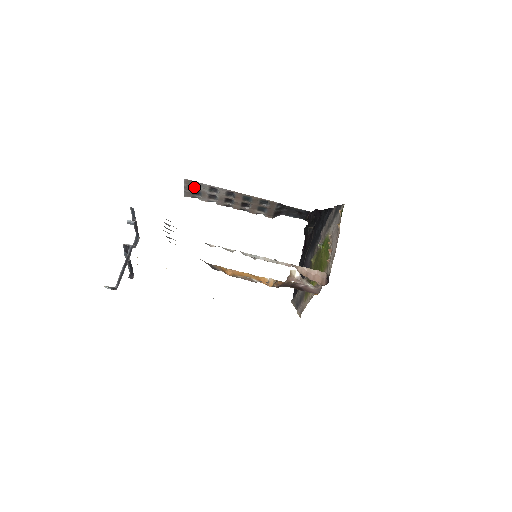
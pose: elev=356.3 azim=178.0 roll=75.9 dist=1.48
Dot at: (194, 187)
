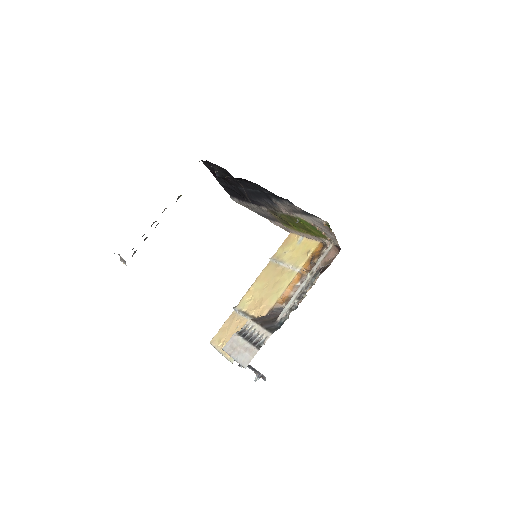
Dot at: (132, 256)
